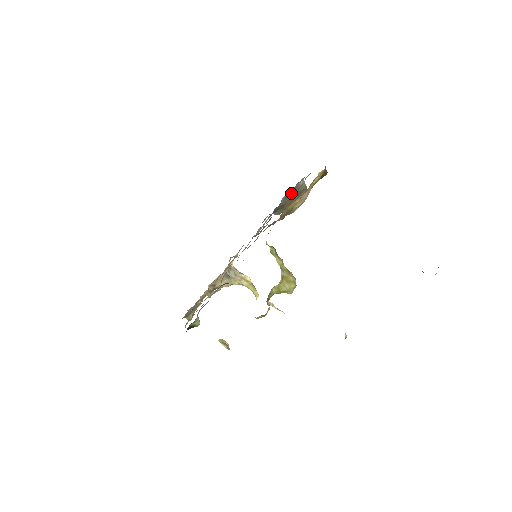
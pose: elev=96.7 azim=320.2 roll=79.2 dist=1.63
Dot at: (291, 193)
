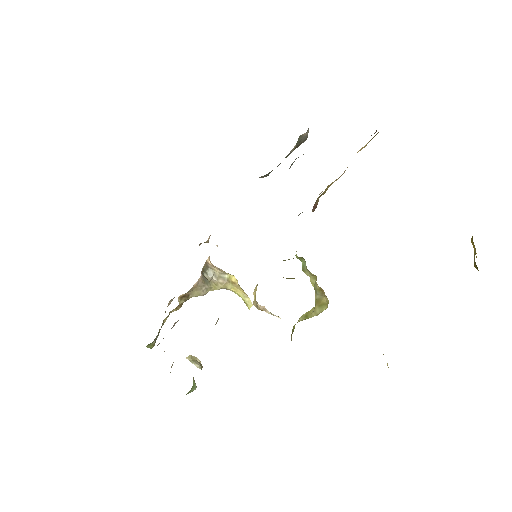
Dot at: (292, 149)
